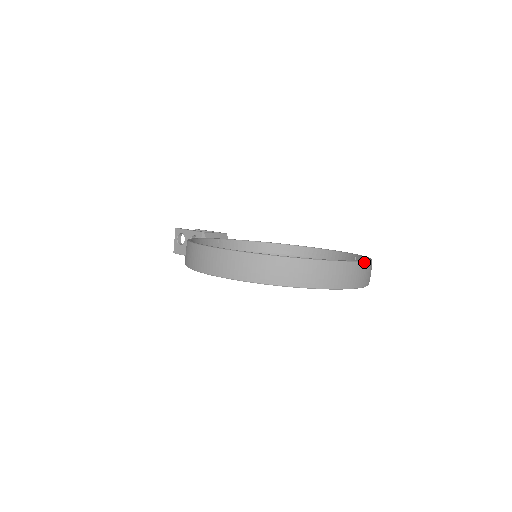
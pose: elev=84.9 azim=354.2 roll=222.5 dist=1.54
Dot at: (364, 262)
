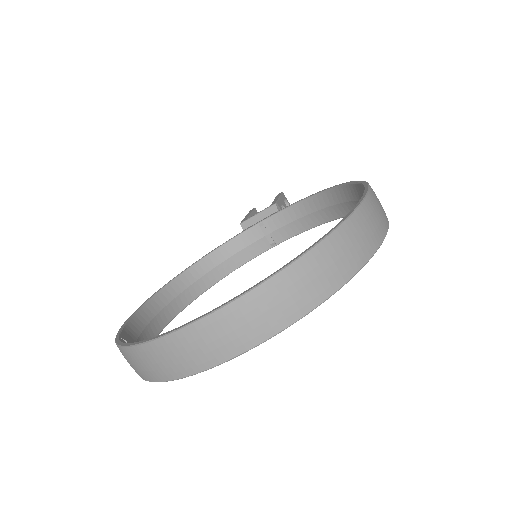
Dot at: (217, 312)
